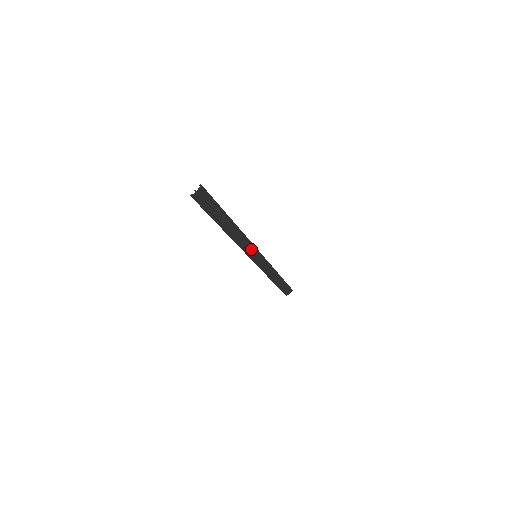
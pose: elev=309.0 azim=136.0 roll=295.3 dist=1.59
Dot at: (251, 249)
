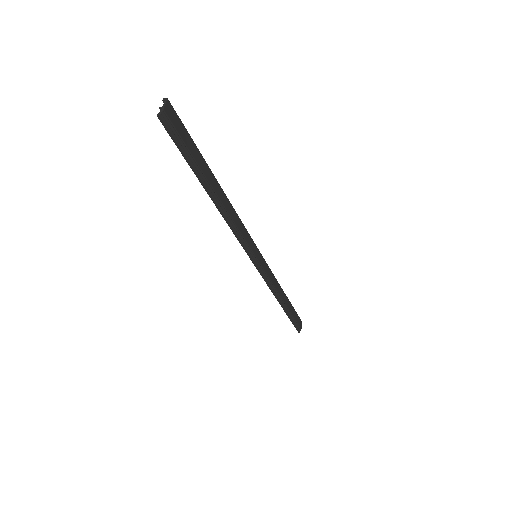
Dot at: (248, 241)
